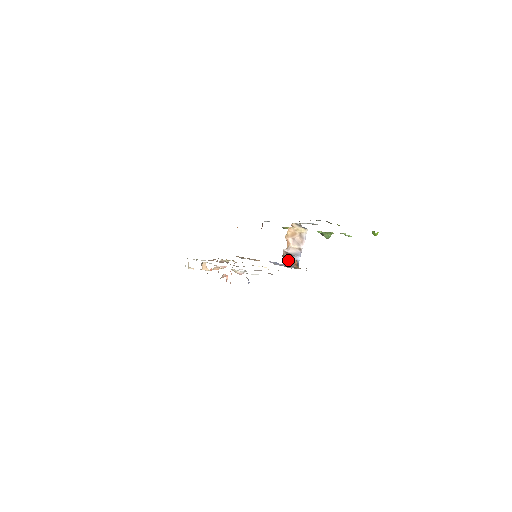
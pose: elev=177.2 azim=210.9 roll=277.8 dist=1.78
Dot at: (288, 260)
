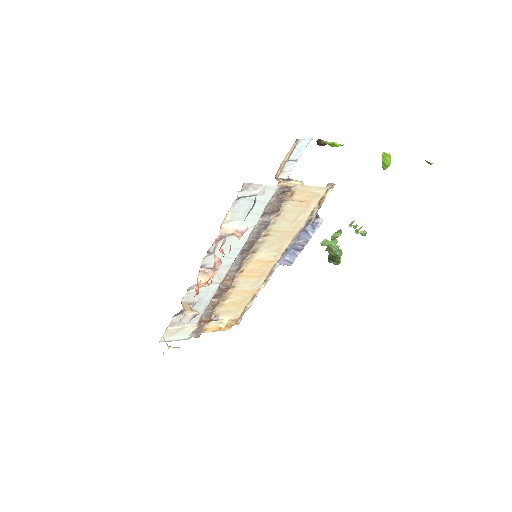
Dot at: occluded
